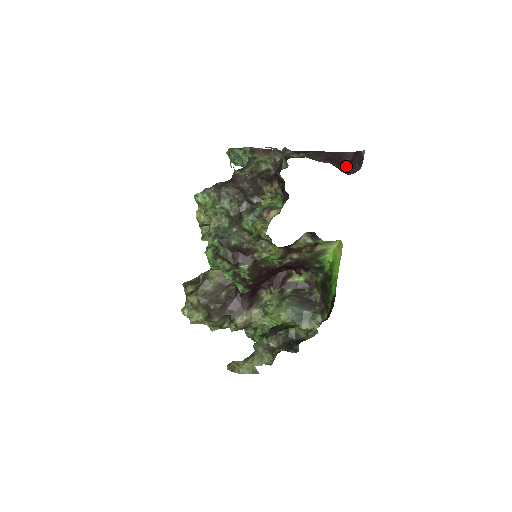
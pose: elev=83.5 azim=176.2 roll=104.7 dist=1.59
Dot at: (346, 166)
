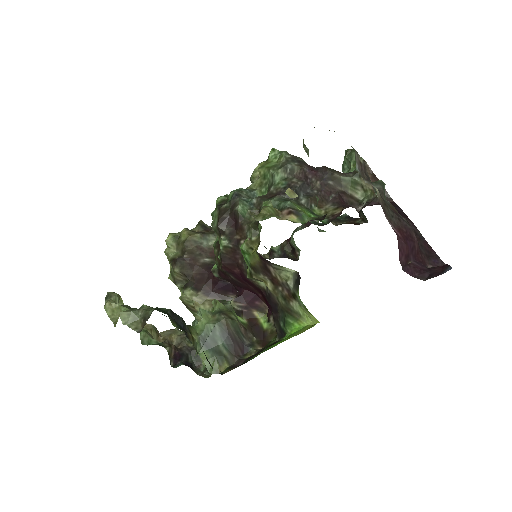
Dot at: (415, 263)
